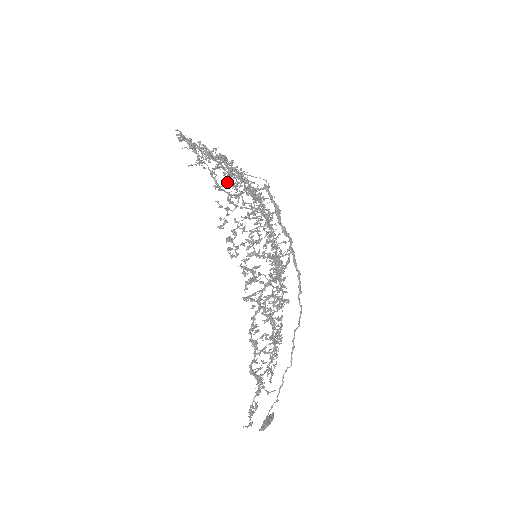
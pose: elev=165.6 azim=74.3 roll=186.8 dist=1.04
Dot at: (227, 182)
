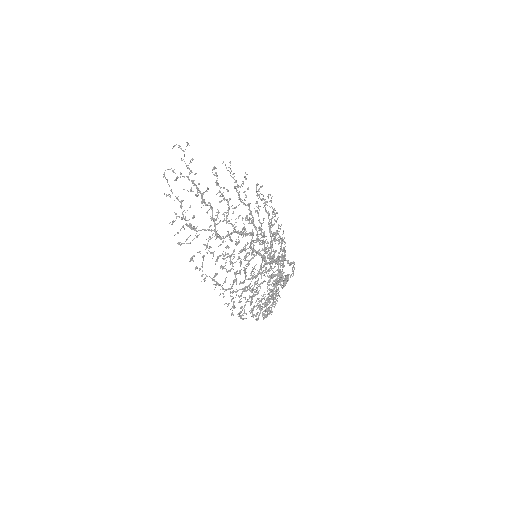
Dot at: occluded
